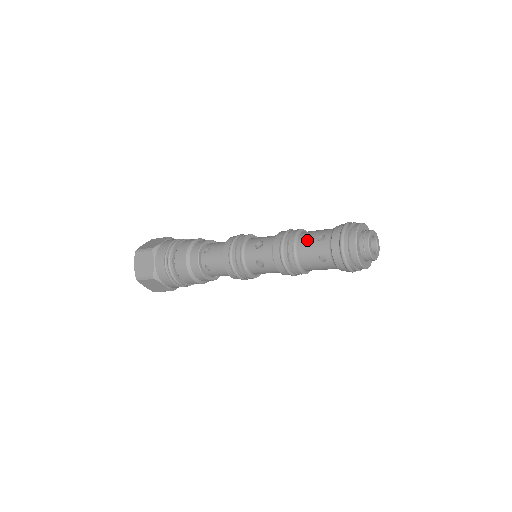
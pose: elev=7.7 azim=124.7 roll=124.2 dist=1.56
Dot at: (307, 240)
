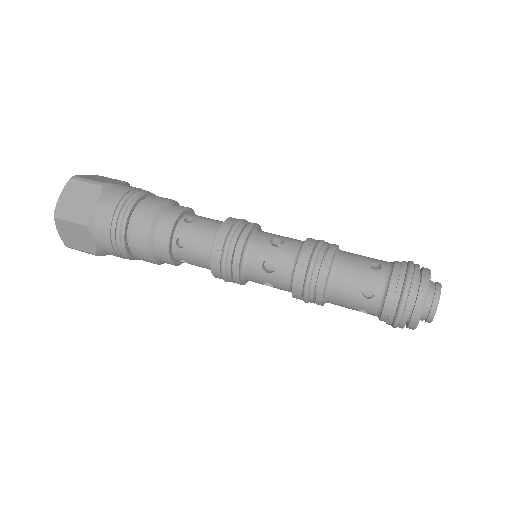
Dot at: (346, 289)
